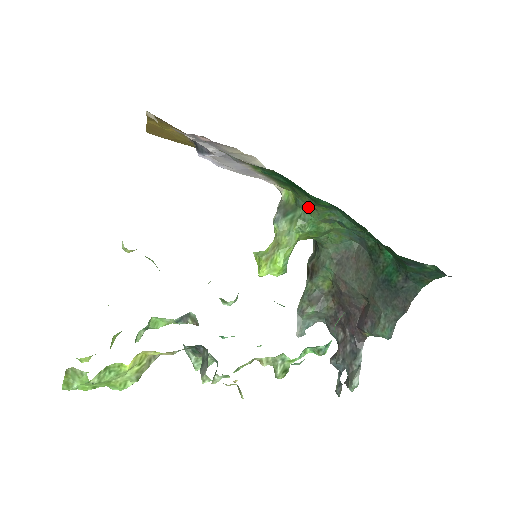
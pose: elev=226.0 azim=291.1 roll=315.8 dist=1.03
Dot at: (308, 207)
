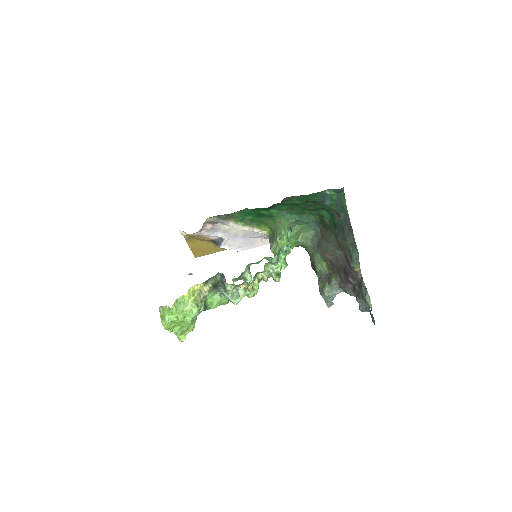
Dot at: (276, 225)
